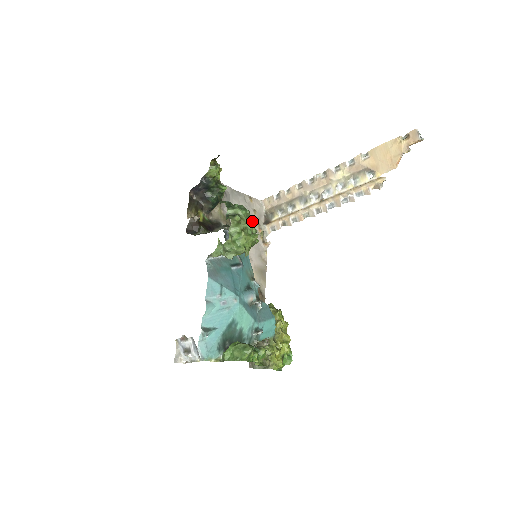
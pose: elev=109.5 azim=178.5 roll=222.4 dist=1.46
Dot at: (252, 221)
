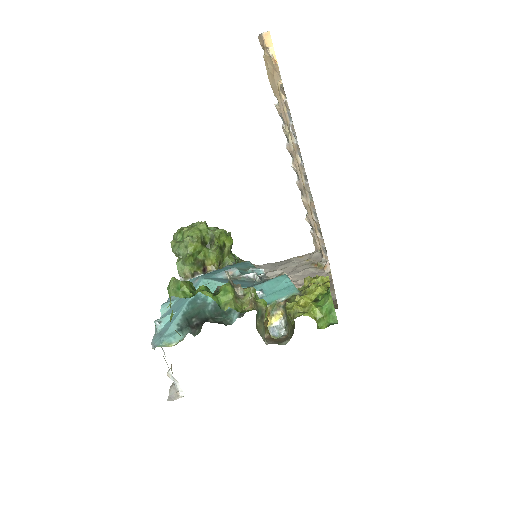
Dot at: (304, 266)
